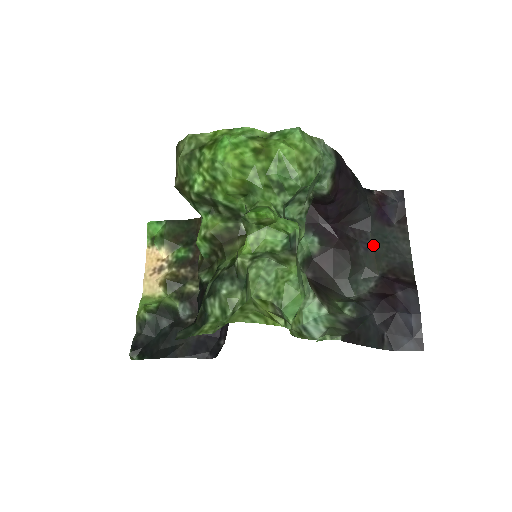
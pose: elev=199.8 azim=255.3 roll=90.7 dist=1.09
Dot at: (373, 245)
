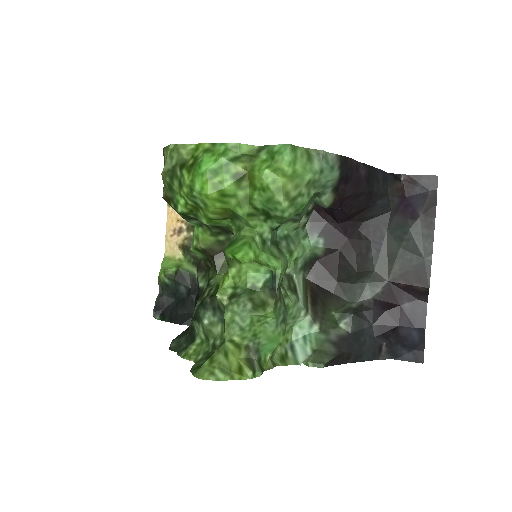
Dot at: (388, 245)
